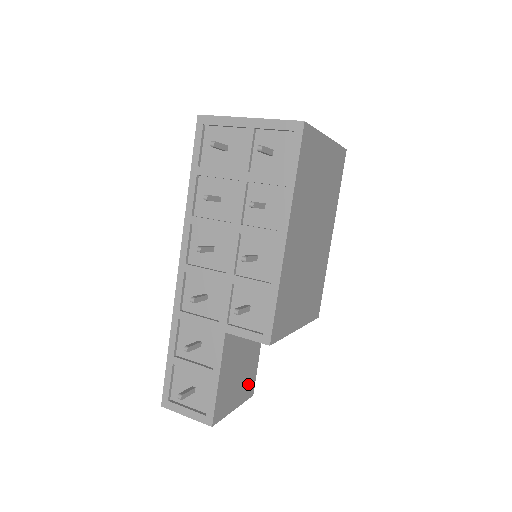
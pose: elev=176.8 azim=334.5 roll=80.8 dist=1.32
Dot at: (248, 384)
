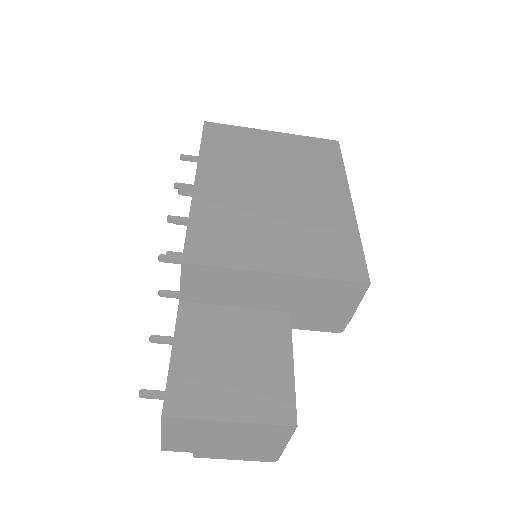
Dot at: (269, 397)
